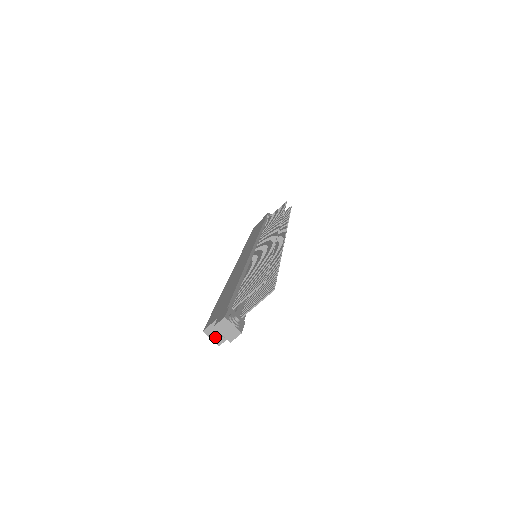
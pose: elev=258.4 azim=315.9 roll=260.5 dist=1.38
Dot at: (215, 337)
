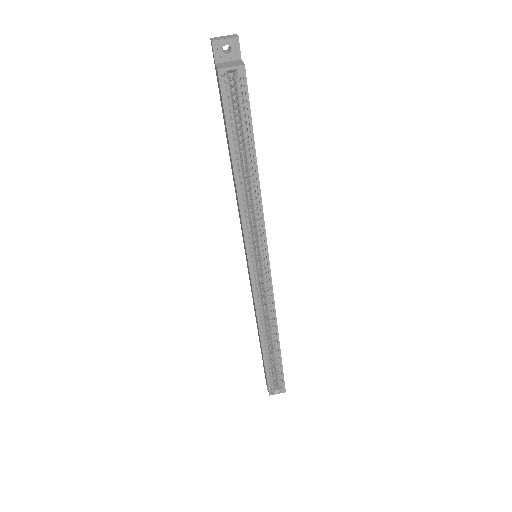
Dot at: (232, 65)
